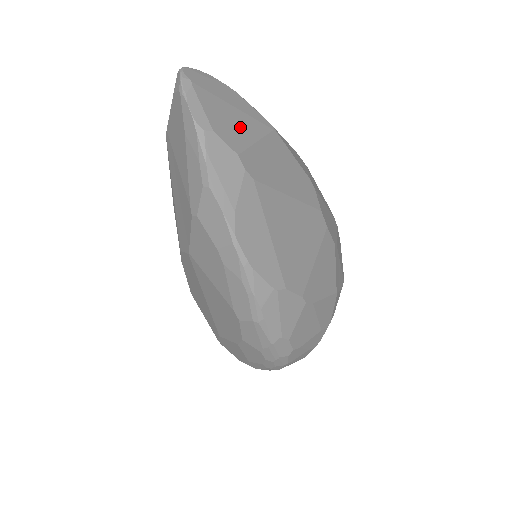
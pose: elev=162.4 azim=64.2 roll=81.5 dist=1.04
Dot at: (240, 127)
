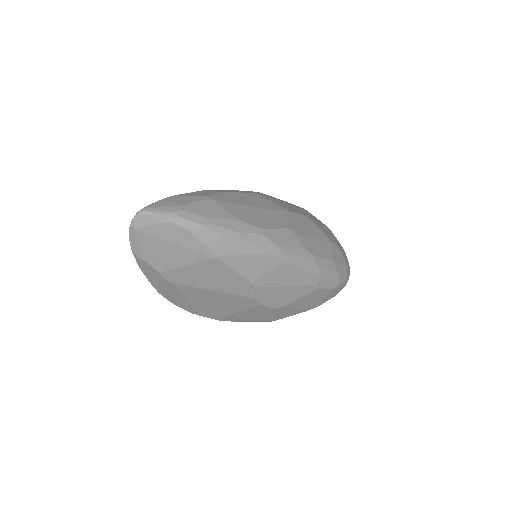
Dot at: (173, 257)
